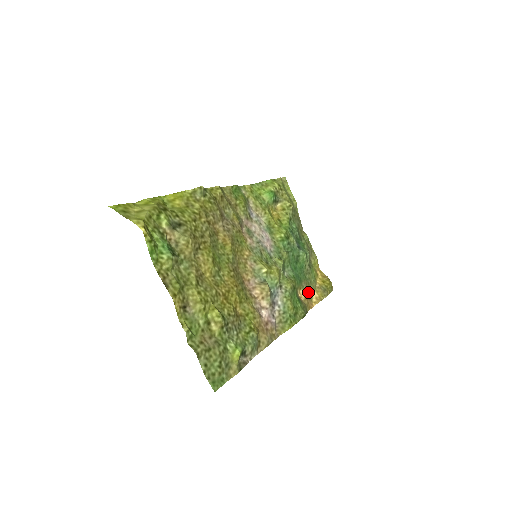
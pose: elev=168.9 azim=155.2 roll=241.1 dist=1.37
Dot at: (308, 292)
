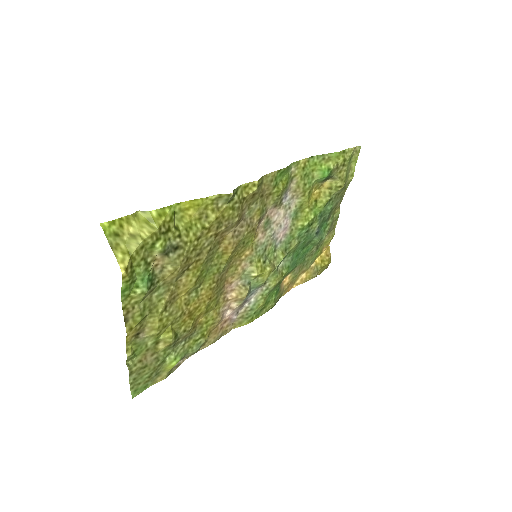
Dot at: (296, 275)
